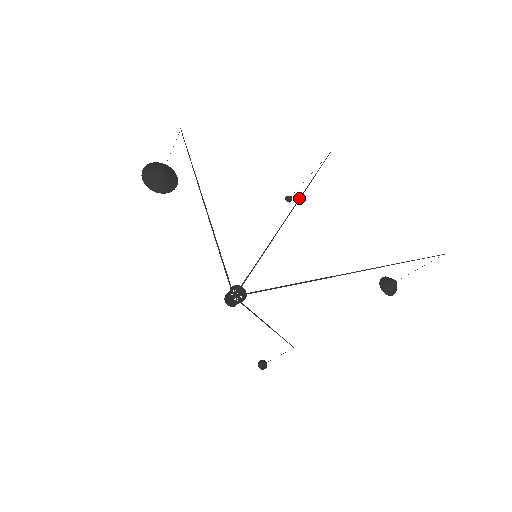
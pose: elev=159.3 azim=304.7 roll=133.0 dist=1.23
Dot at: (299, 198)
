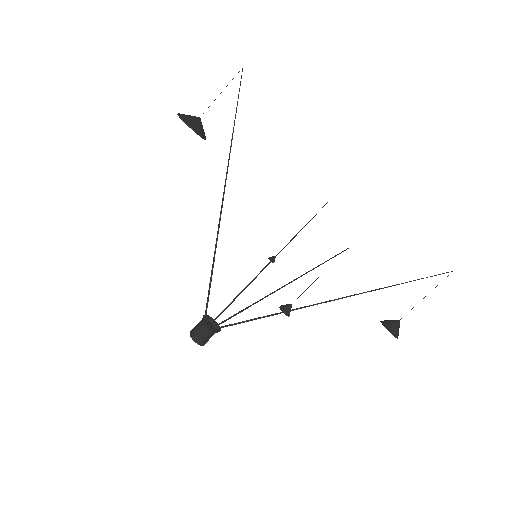
Dot at: (295, 235)
